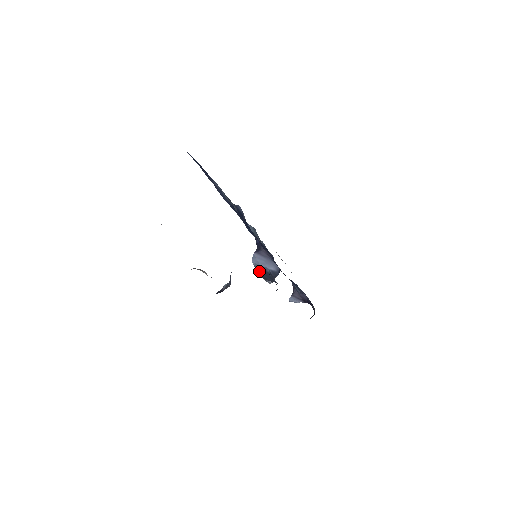
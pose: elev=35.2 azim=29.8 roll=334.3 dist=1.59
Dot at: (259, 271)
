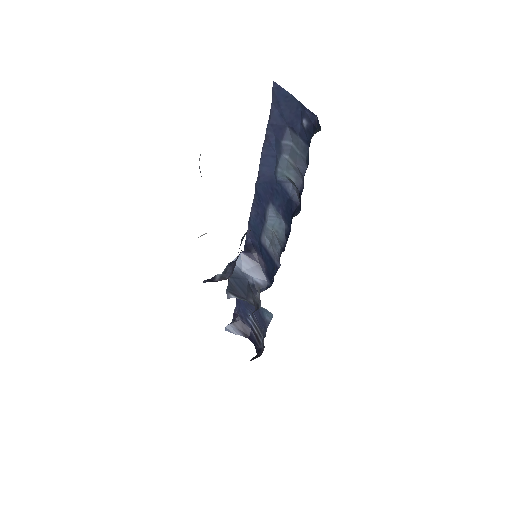
Dot at: (232, 277)
